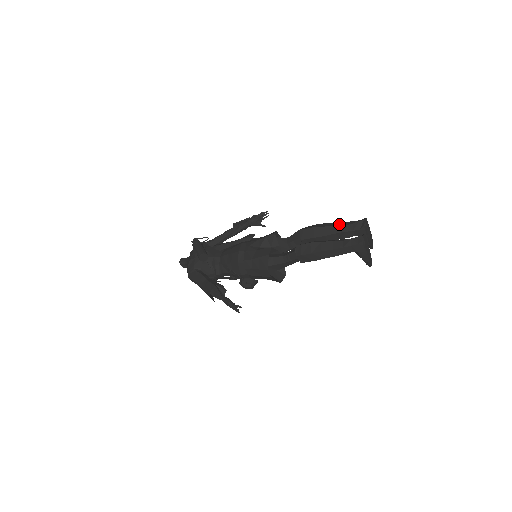
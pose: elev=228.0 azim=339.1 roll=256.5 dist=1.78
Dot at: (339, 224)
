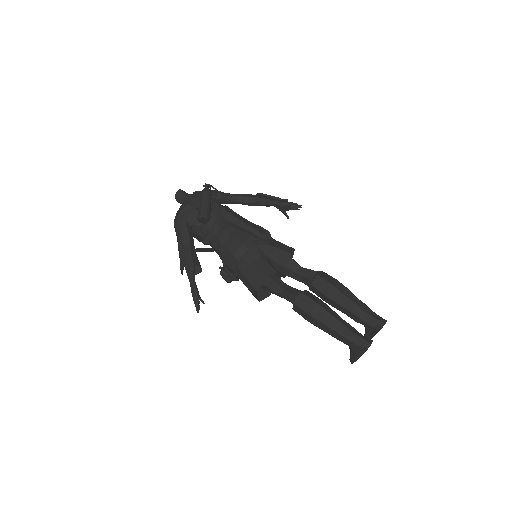
Dot at: (358, 303)
